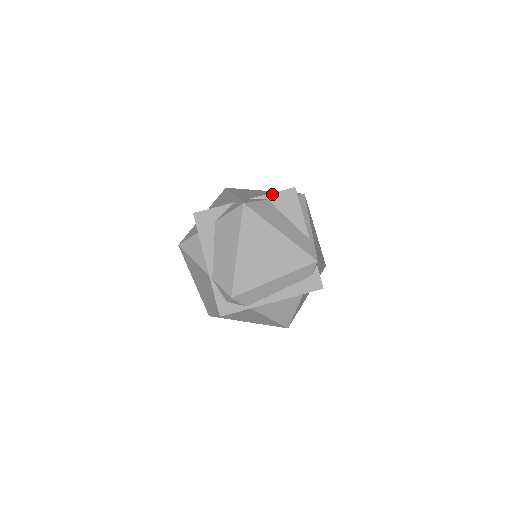
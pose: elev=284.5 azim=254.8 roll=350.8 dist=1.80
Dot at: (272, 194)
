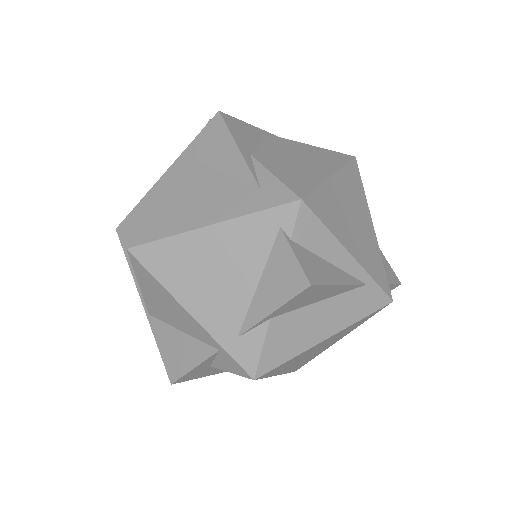
Dot at: (273, 313)
